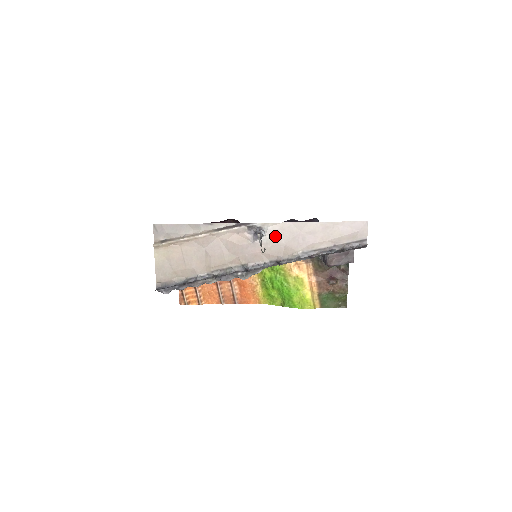
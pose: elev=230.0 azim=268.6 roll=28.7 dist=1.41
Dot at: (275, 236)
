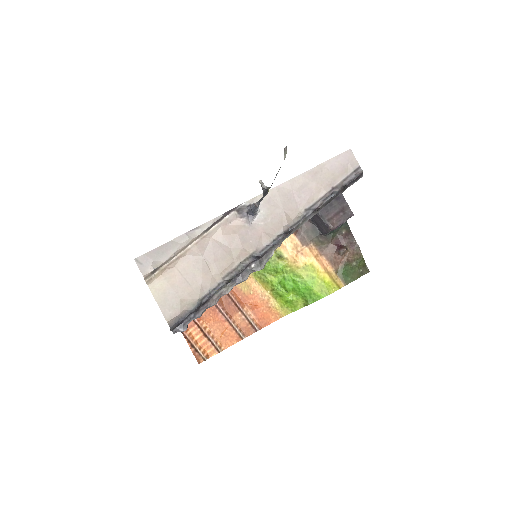
Dot at: (269, 207)
